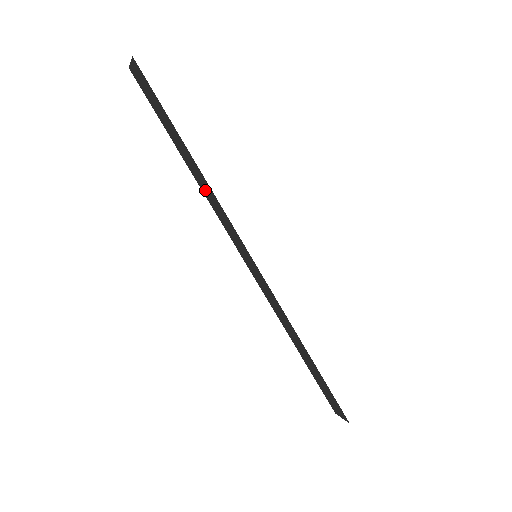
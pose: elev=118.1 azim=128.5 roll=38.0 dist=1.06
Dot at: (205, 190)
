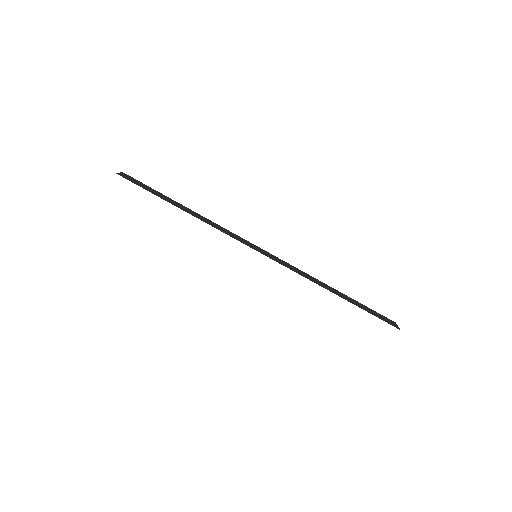
Dot at: occluded
